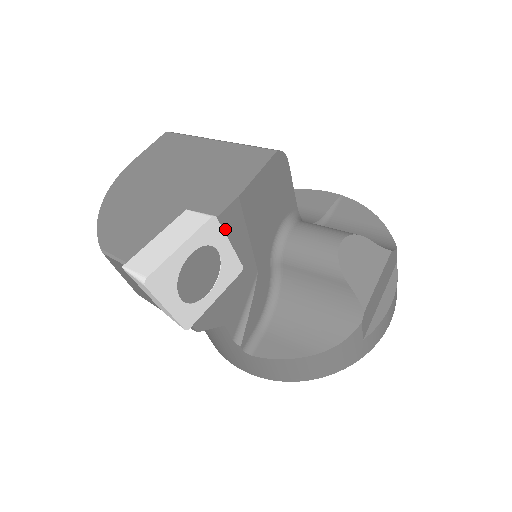
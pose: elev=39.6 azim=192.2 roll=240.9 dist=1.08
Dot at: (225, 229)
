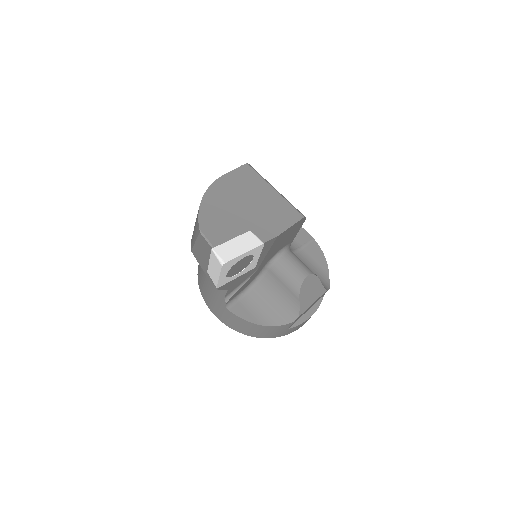
Dot at: occluded
